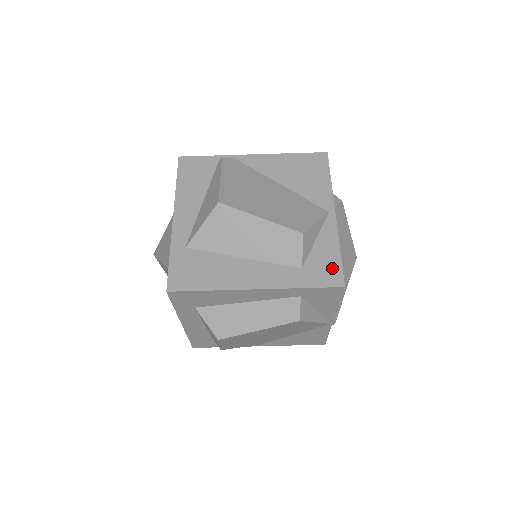
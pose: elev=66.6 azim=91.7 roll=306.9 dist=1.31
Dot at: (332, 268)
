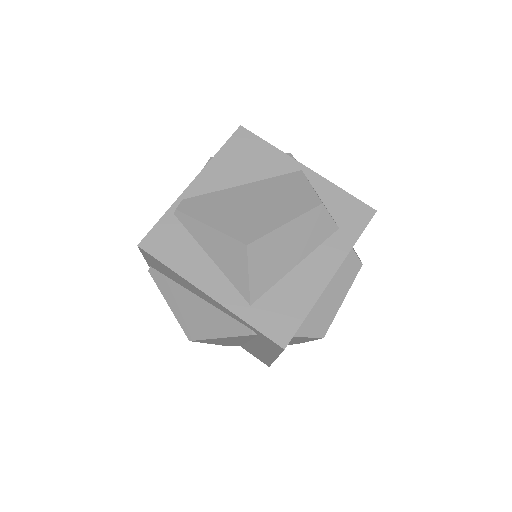
Dot at: (355, 207)
